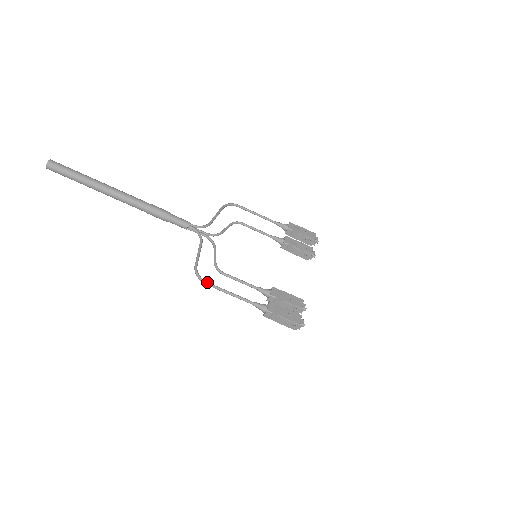
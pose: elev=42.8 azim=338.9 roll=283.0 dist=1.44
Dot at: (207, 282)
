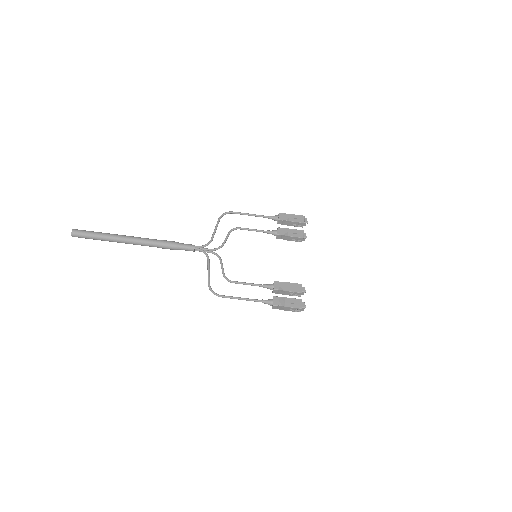
Dot at: (220, 295)
